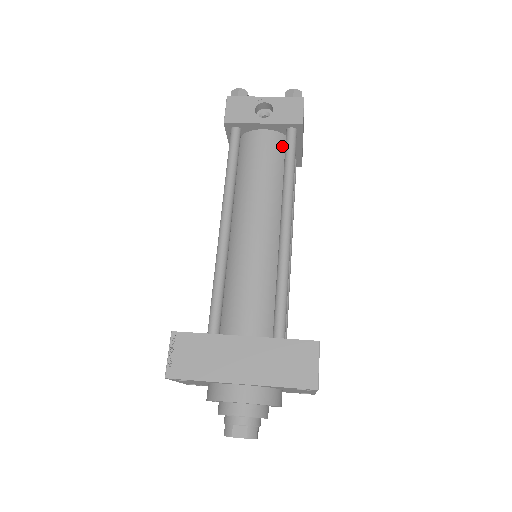
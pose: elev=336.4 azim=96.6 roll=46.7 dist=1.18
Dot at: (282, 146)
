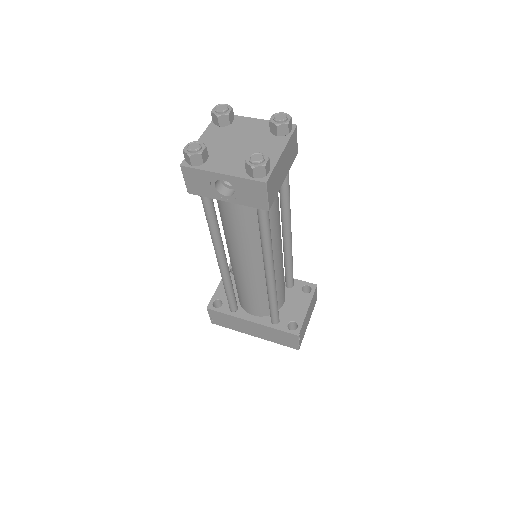
Dot at: occluded
